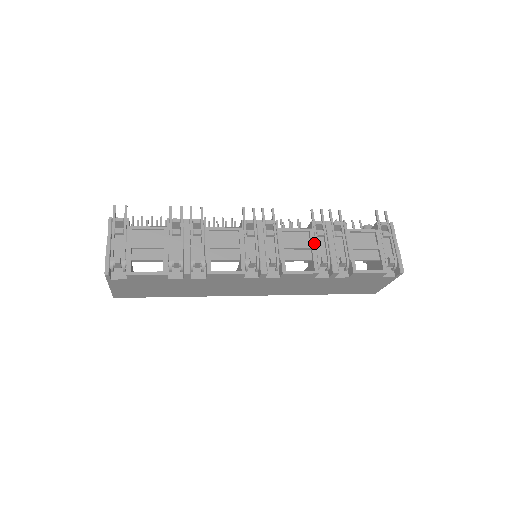
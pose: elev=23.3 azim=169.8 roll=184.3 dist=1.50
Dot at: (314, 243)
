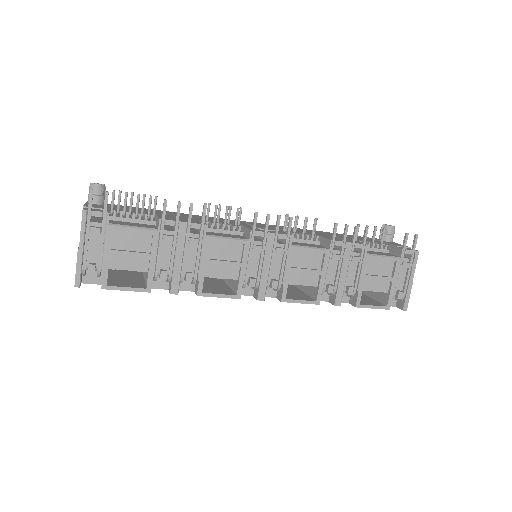
Dot at: (326, 269)
